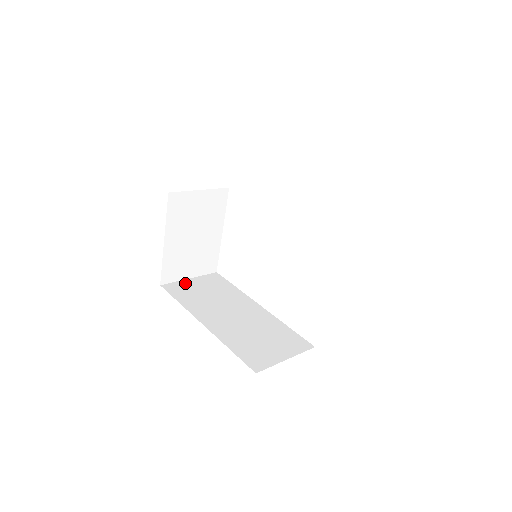
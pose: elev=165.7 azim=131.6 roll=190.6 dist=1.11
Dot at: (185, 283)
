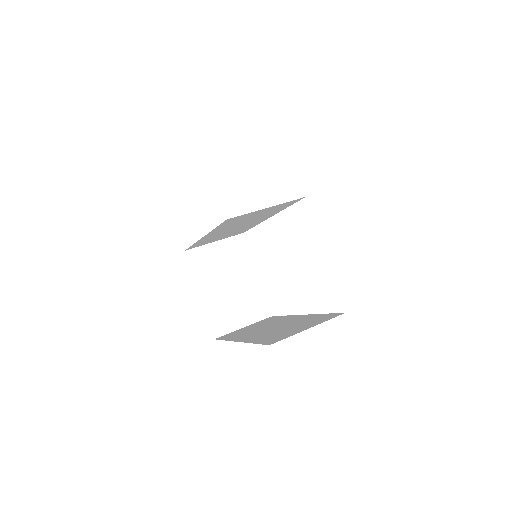
Dot at: occluded
